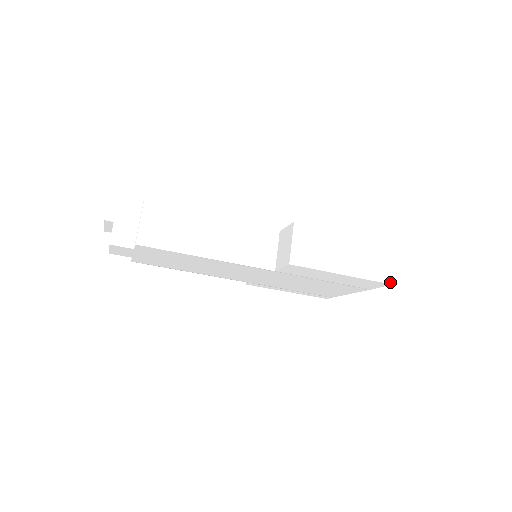
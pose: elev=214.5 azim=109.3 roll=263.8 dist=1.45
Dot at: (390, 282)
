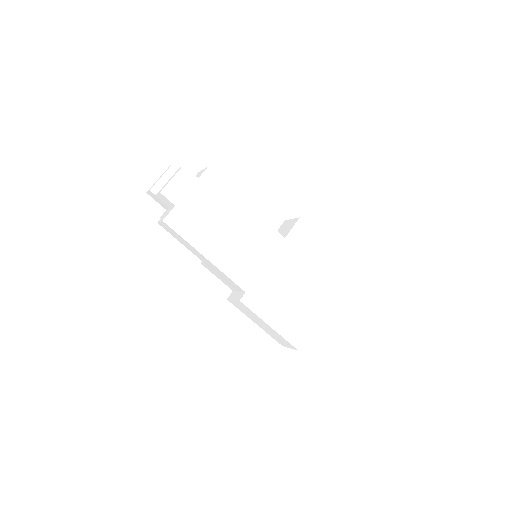
Dot at: (349, 267)
